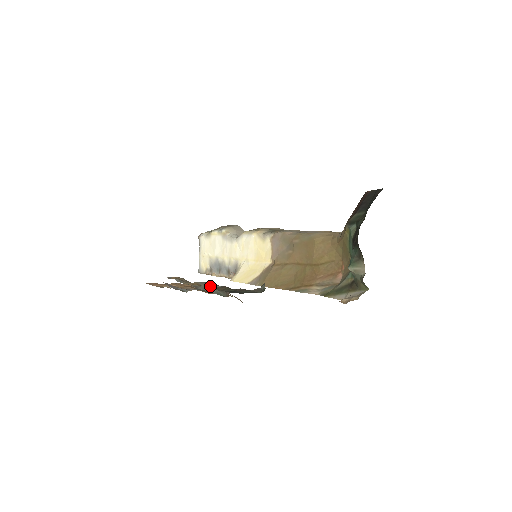
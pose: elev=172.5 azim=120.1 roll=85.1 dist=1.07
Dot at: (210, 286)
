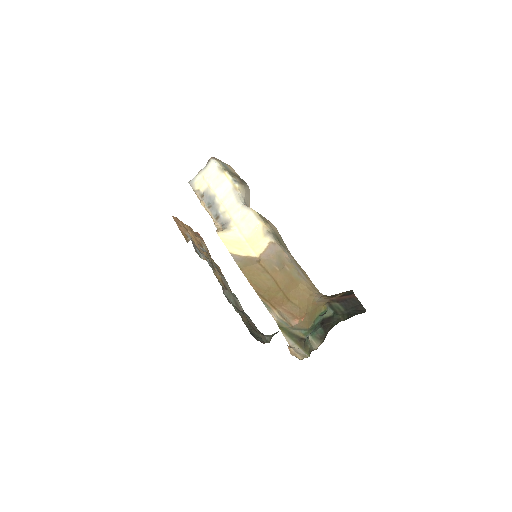
Dot at: (231, 295)
